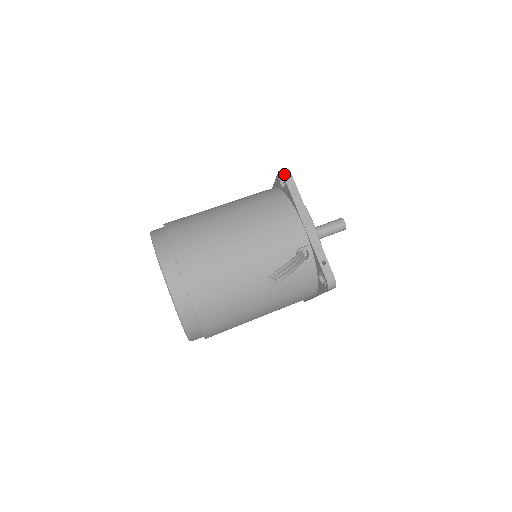
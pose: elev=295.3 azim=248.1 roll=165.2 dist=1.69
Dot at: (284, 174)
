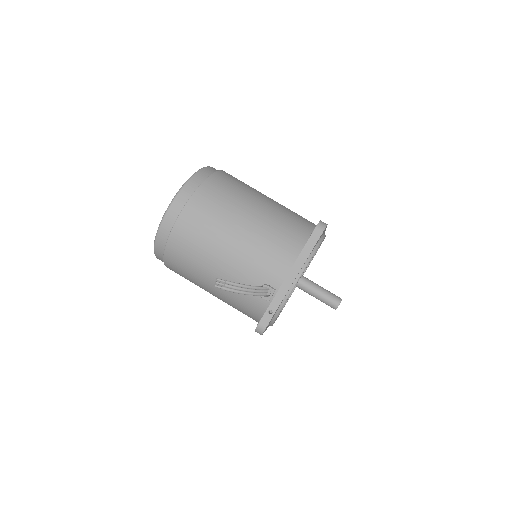
Dot at: (318, 226)
